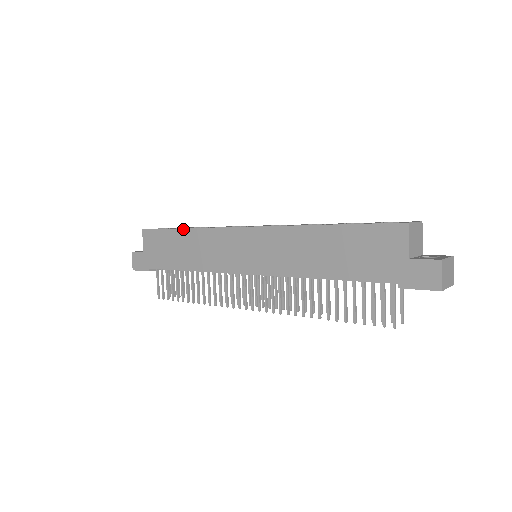
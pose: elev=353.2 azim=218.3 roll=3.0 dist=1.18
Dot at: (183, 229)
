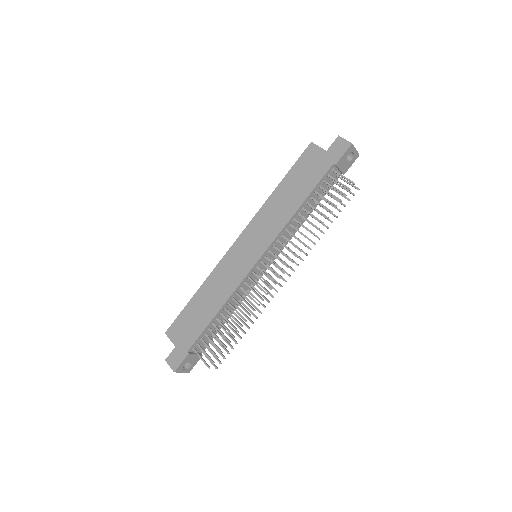
Dot at: (196, 292)
